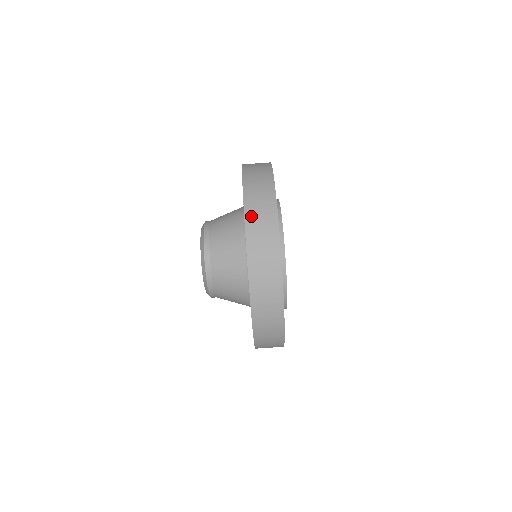
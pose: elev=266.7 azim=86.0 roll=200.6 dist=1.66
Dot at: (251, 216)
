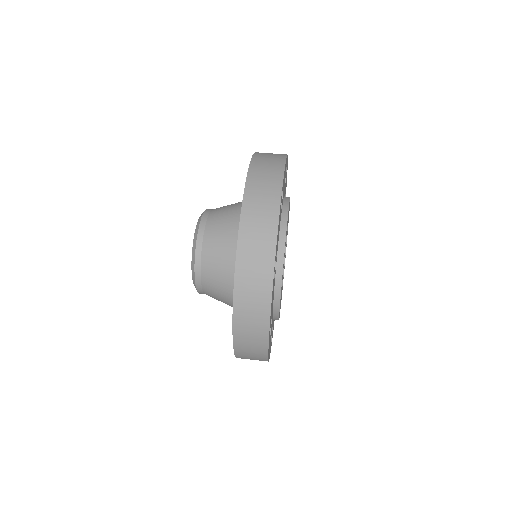
Dot at: (254, 178)
